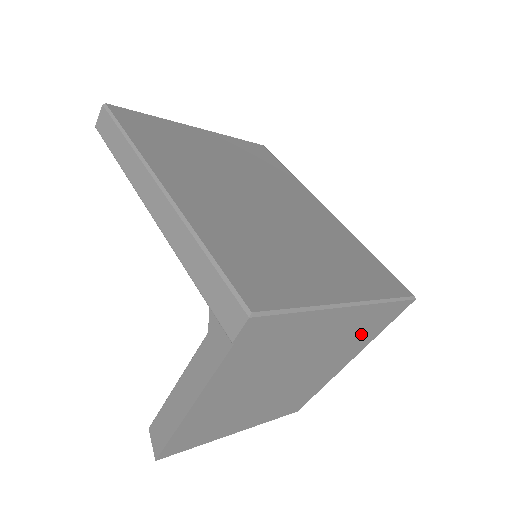
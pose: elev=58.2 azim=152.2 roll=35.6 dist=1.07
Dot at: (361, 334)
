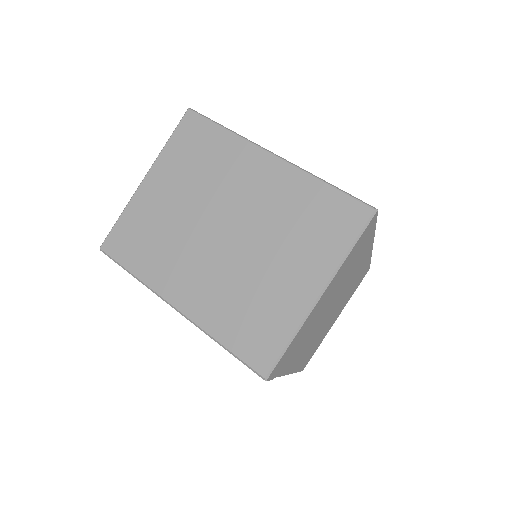
Dot at: (357, 256)
